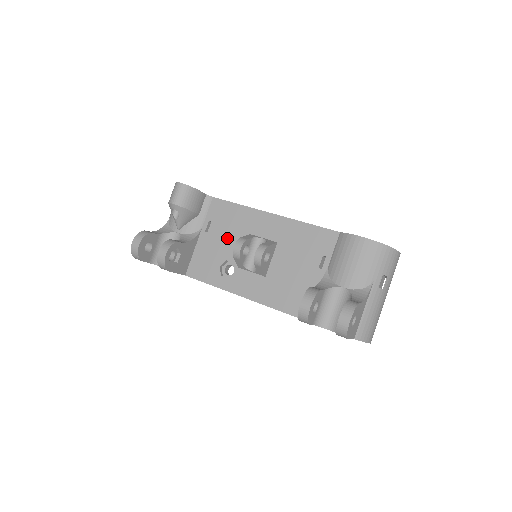
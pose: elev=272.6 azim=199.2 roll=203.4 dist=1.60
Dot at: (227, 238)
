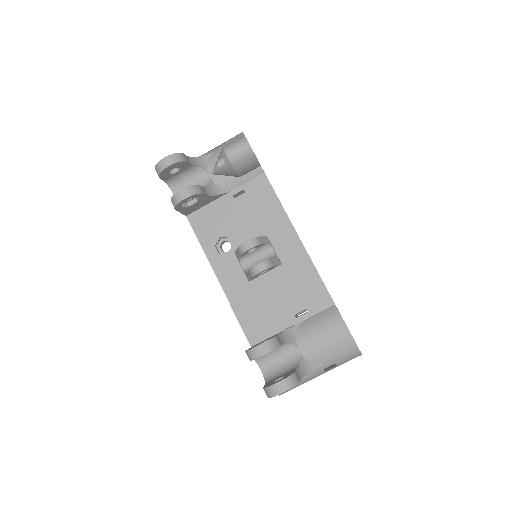
Dot at: (246, 220)
